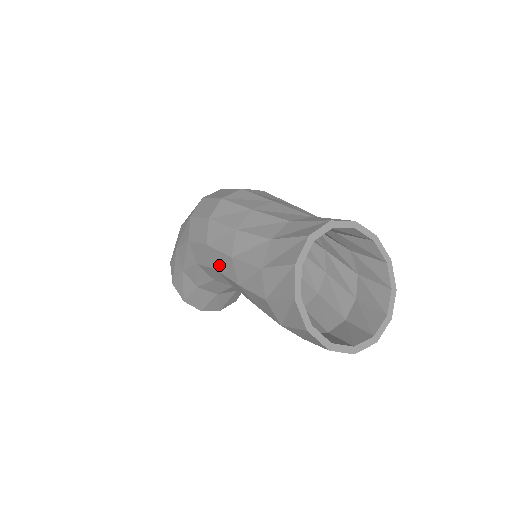
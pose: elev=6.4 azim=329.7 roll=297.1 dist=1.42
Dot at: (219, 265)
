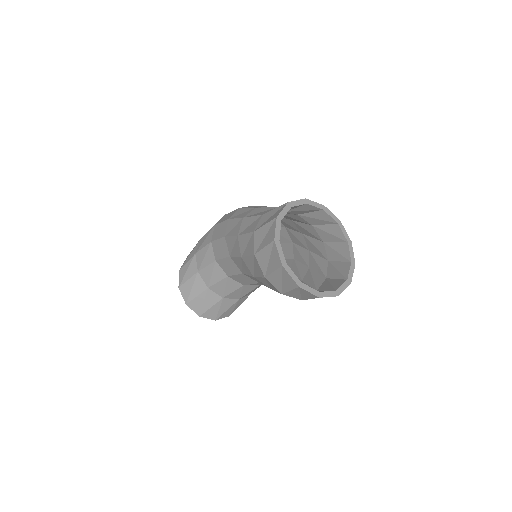
Dot at: (230, 230)
